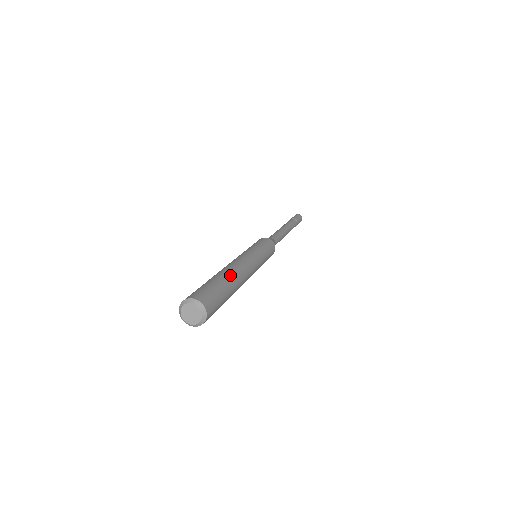
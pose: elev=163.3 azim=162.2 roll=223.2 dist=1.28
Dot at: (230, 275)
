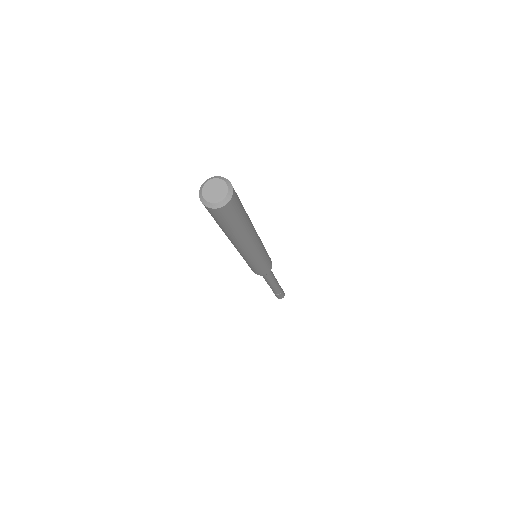
Dot at: occluded
